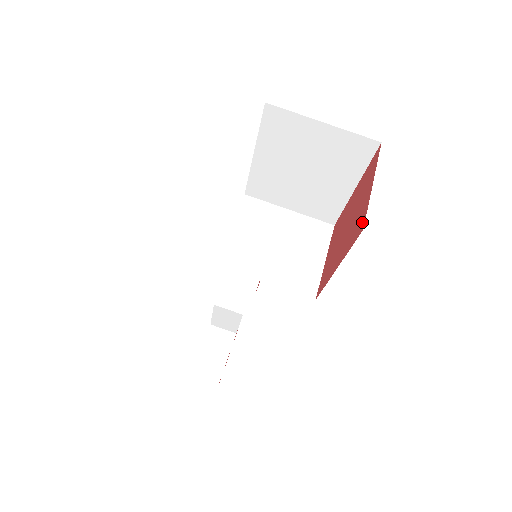
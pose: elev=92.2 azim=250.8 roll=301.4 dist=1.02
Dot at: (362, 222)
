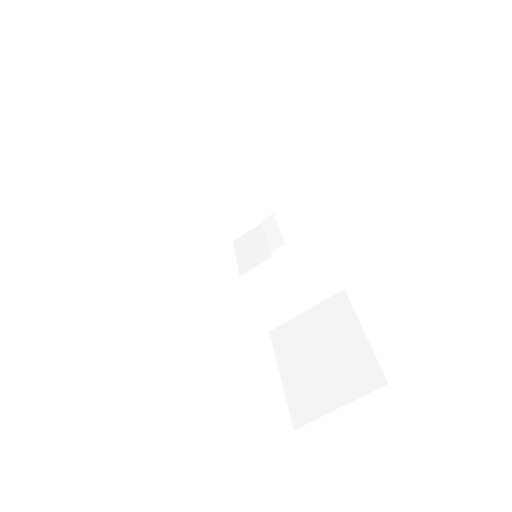
Dot at: occluded
